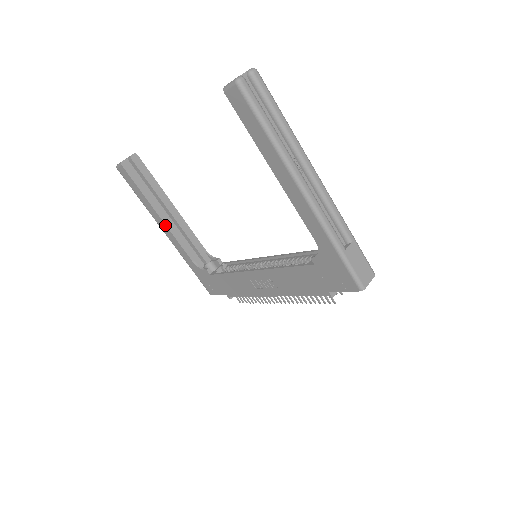
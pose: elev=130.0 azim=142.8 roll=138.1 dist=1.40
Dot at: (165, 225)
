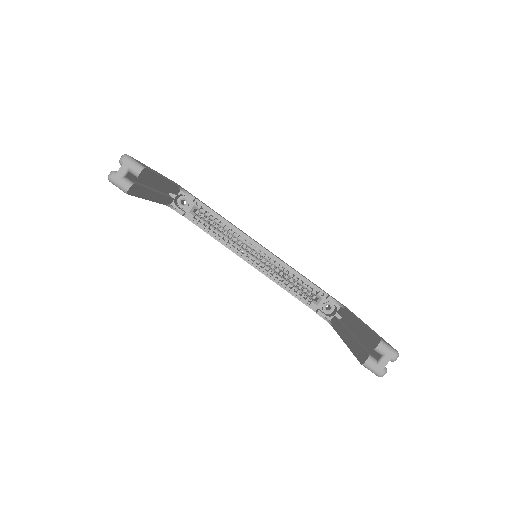
Dot at: (152, 201)
